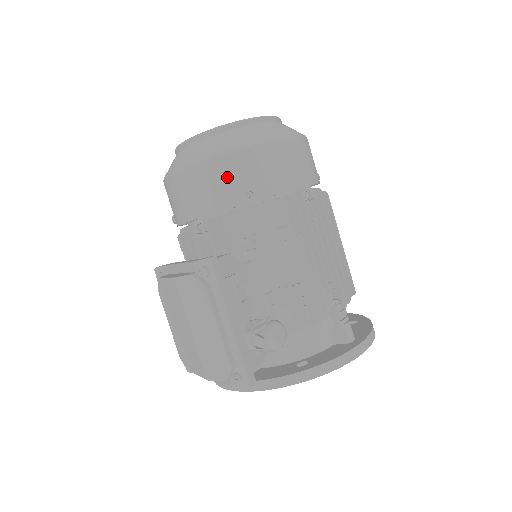
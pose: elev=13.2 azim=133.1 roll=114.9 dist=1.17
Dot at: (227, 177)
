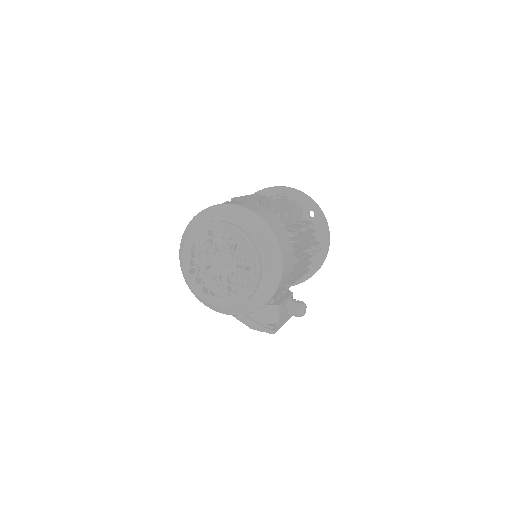
Dot at: occluded
